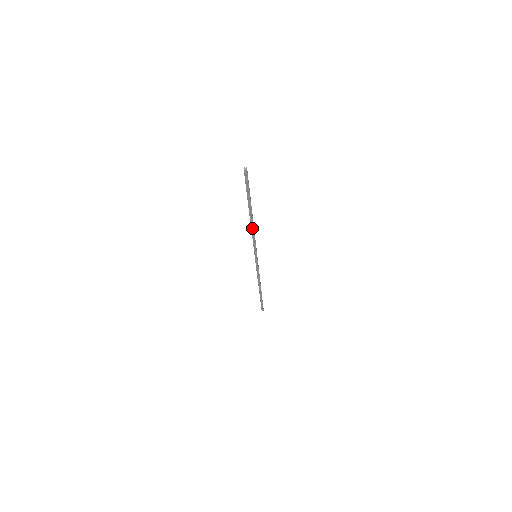
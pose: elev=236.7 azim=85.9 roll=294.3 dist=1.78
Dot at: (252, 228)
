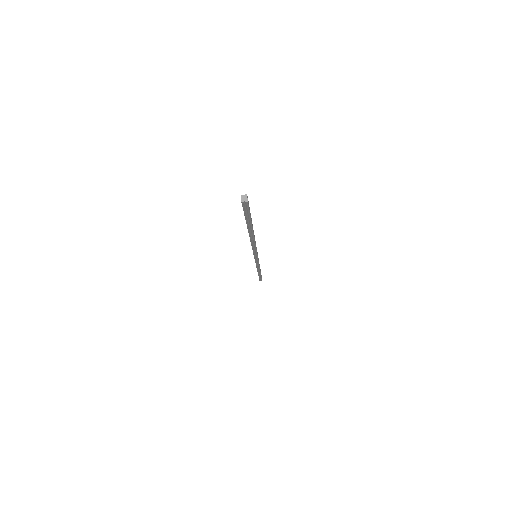
Dot at: (252, 242)
